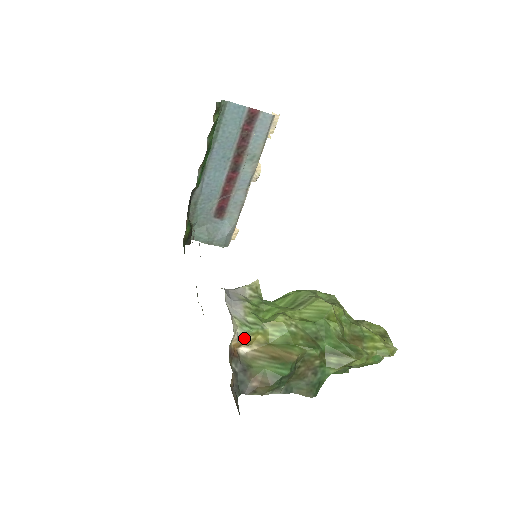
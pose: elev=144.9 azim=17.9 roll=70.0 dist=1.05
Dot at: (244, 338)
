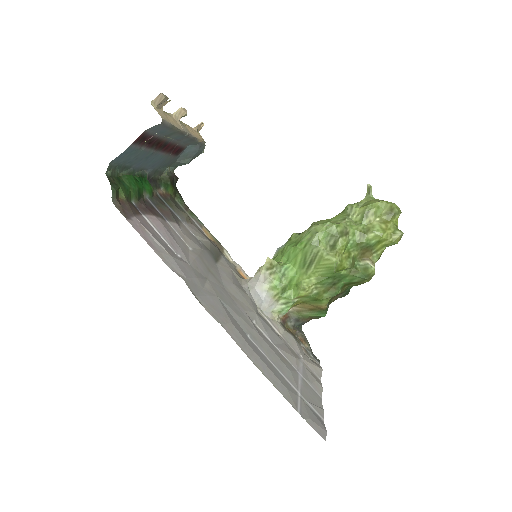
Dot at: occluded
